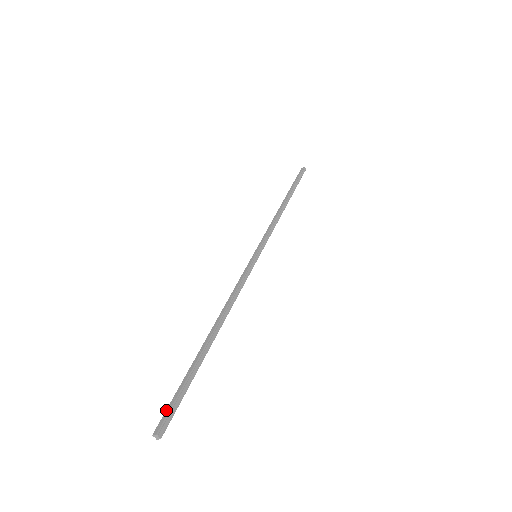
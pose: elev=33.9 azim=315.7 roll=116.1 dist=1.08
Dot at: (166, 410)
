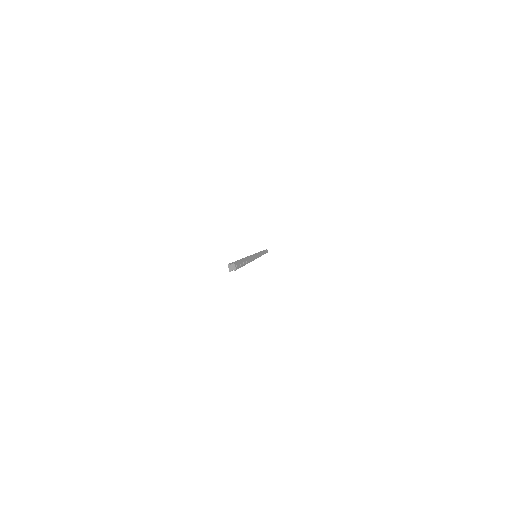
Dot at: occluded
